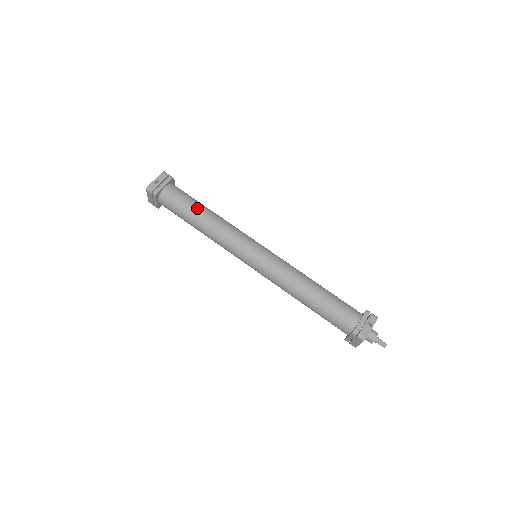
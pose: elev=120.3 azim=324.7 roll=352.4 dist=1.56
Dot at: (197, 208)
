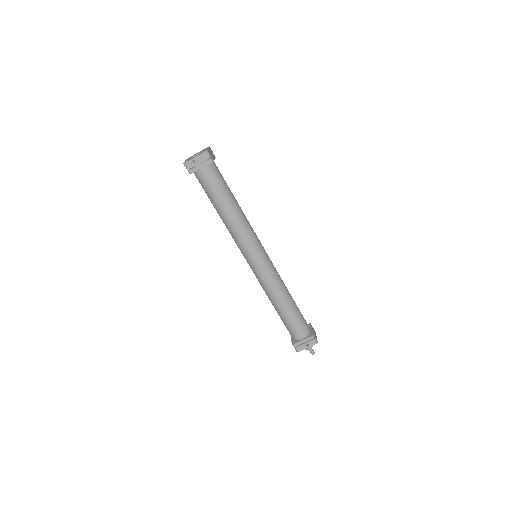
Dot at: (222, 202)
